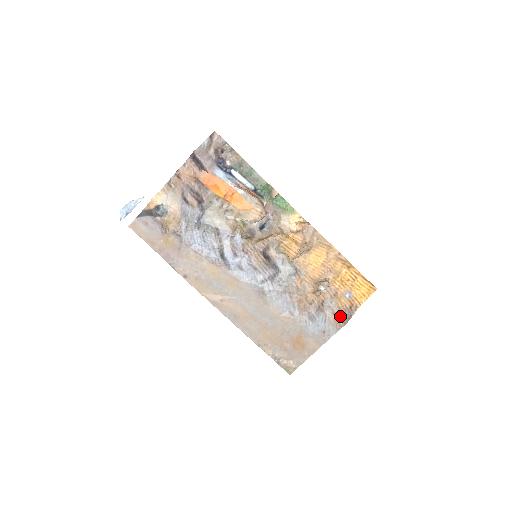
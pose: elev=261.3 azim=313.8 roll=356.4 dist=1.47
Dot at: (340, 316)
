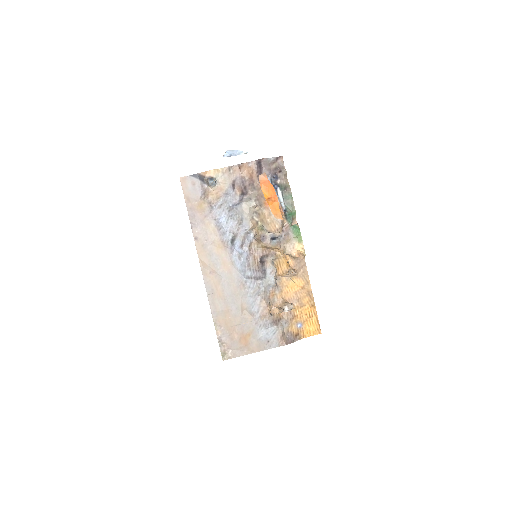
Dot at: (286, 337)
